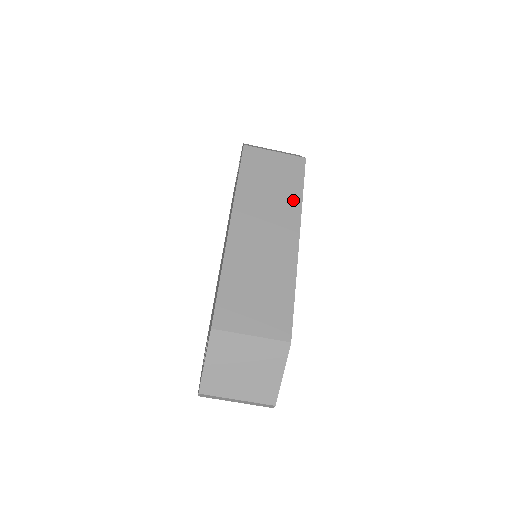
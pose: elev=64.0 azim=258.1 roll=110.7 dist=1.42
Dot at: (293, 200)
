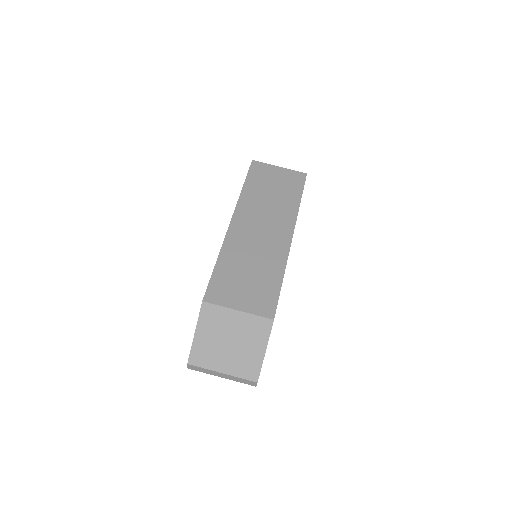
Dot at: (291, 206)
